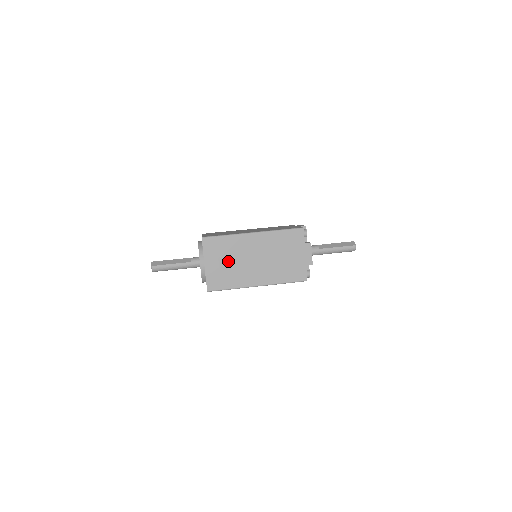
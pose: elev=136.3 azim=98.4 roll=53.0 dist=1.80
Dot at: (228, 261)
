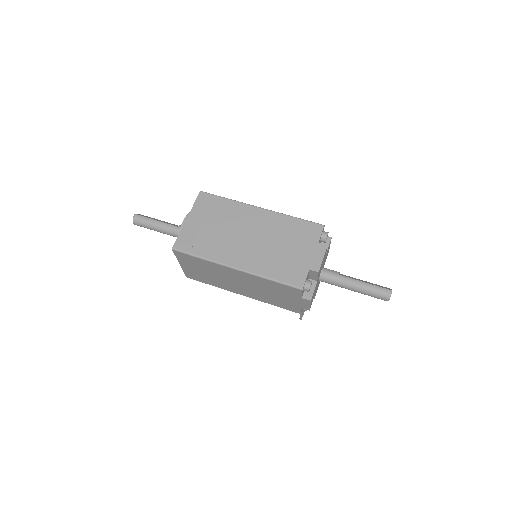
Dot at: (215, 225)
